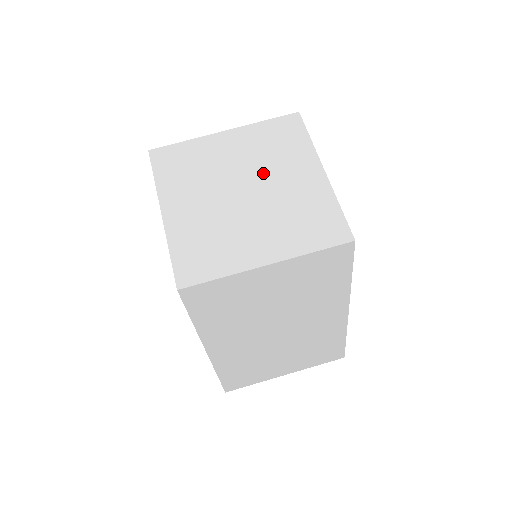
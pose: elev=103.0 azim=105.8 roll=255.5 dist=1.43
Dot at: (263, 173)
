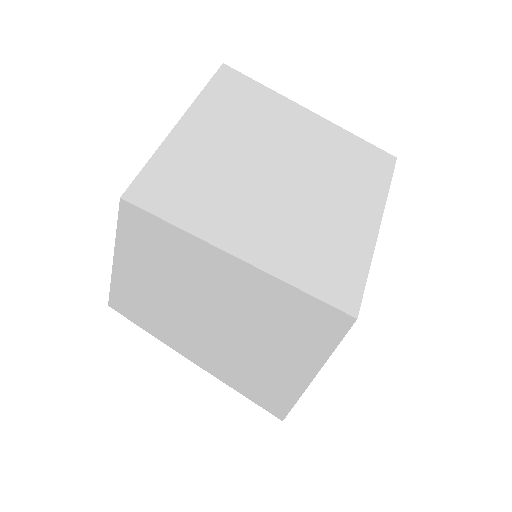
Dot at: (272, 144)
